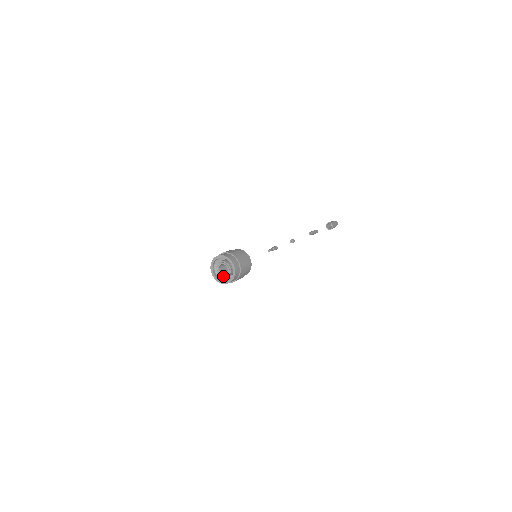
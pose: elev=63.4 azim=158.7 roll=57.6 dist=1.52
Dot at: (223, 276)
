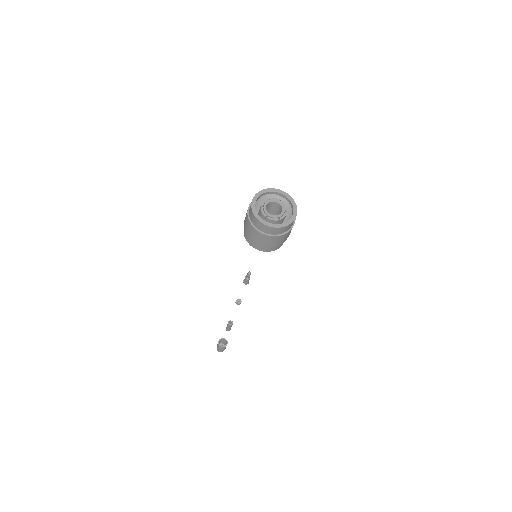
Dot at: (282, 216)
